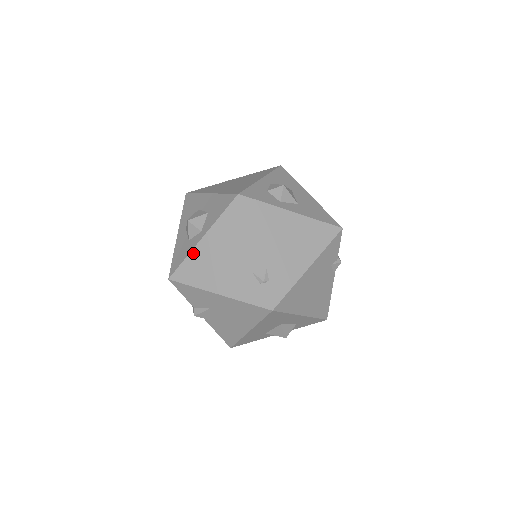
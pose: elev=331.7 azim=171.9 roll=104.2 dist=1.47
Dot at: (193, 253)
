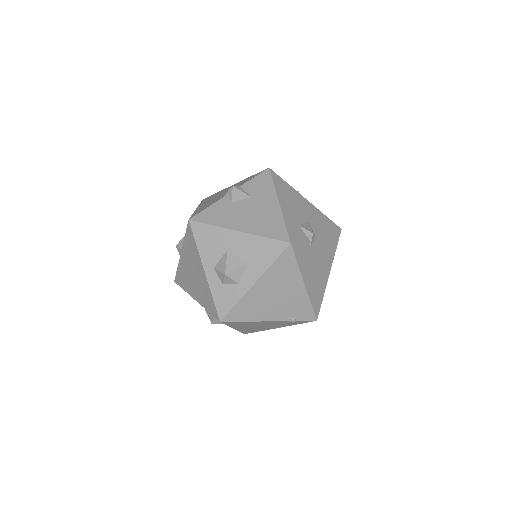
Dot at: (239, 330)
